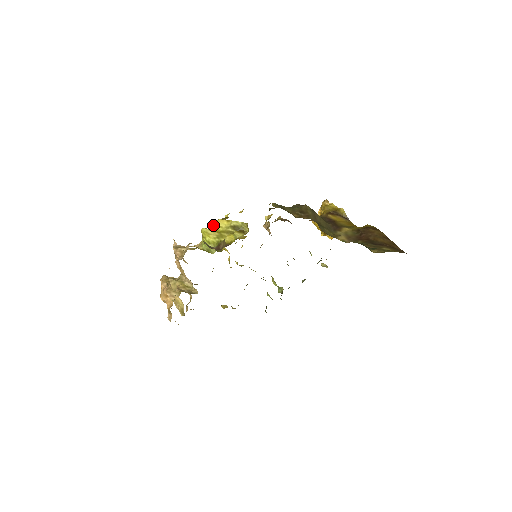
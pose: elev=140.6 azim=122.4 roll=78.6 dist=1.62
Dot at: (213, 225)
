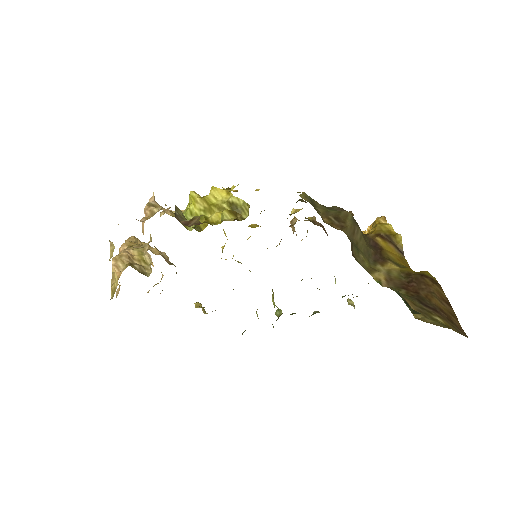
Dot at: occluded
